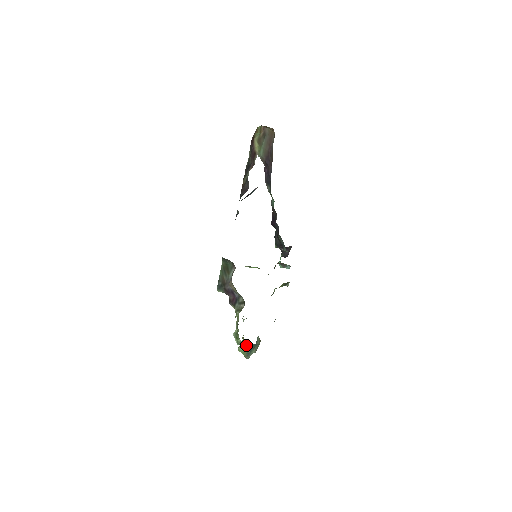
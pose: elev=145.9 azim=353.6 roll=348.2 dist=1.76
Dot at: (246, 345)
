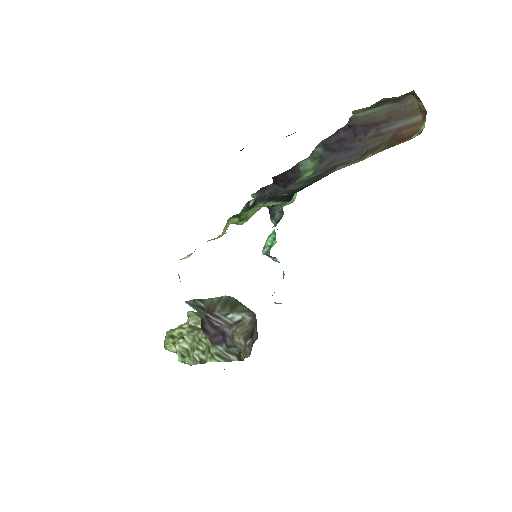
Dot at: occluded
